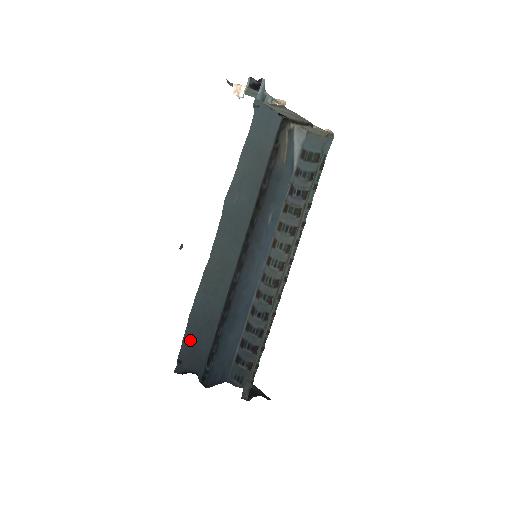
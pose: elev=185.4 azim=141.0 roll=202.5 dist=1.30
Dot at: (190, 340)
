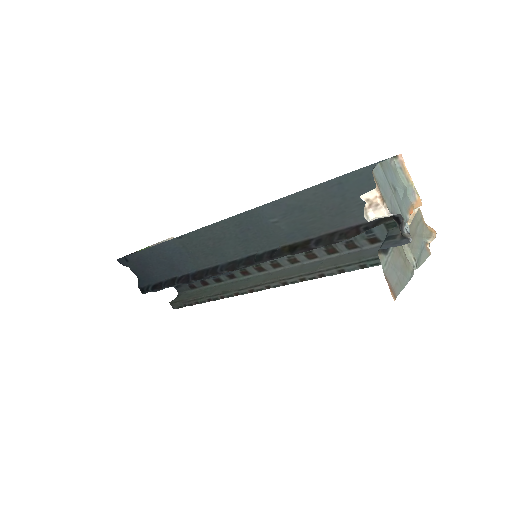
Dot at: (145, 257)
